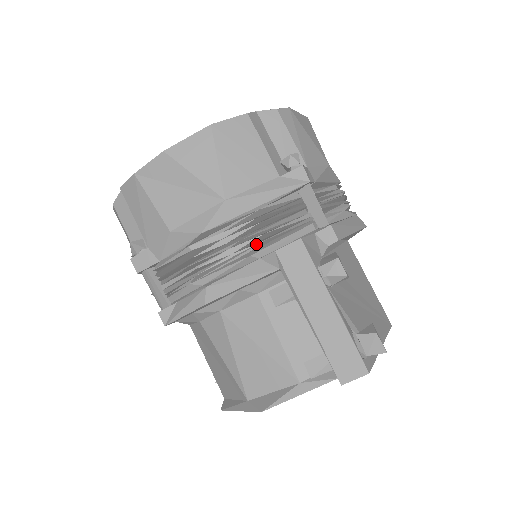
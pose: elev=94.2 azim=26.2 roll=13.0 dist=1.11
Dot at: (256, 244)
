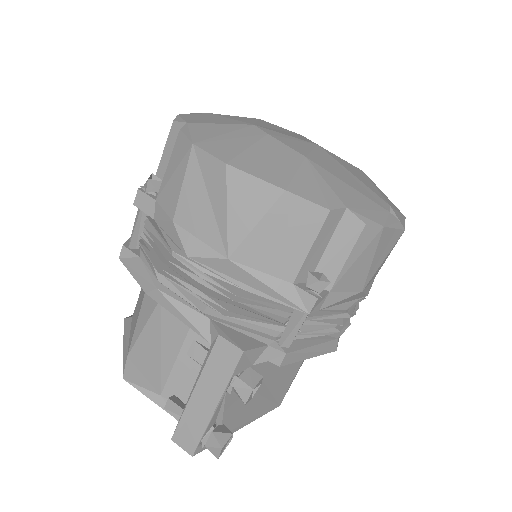
Dot at: (216, 310)
